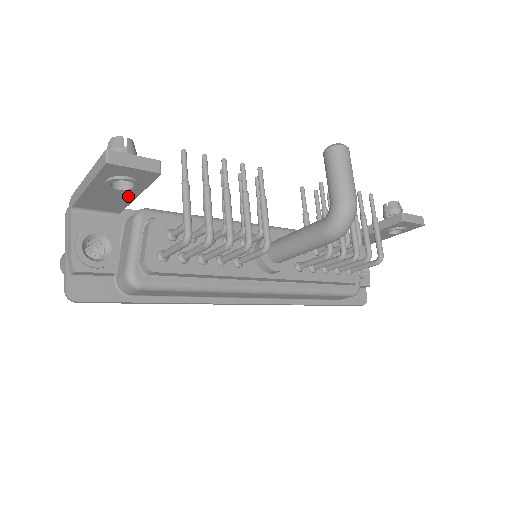
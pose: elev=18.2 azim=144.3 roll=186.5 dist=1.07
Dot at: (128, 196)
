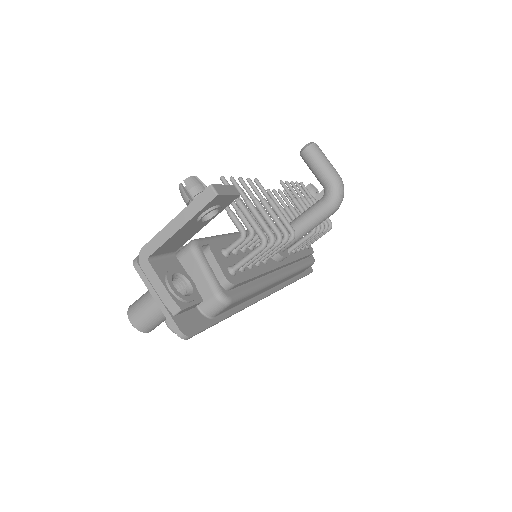
Dot at: (198, 228)
